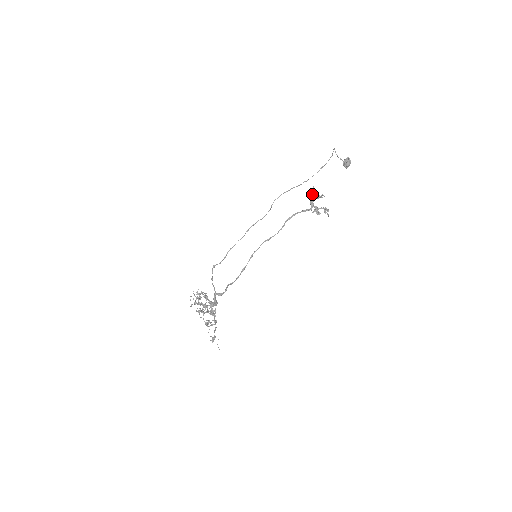
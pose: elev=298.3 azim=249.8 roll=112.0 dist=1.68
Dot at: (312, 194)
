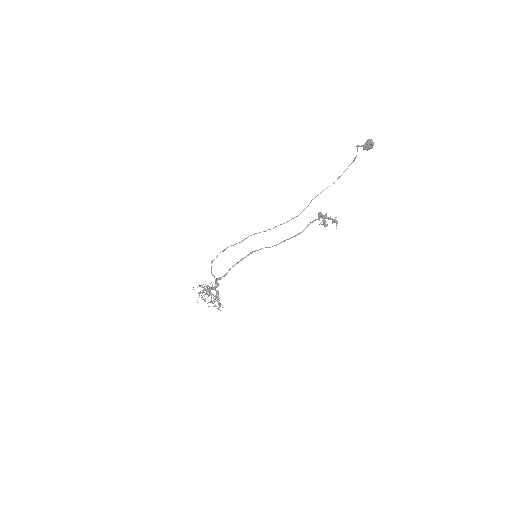
Dot at: (323, 218)
